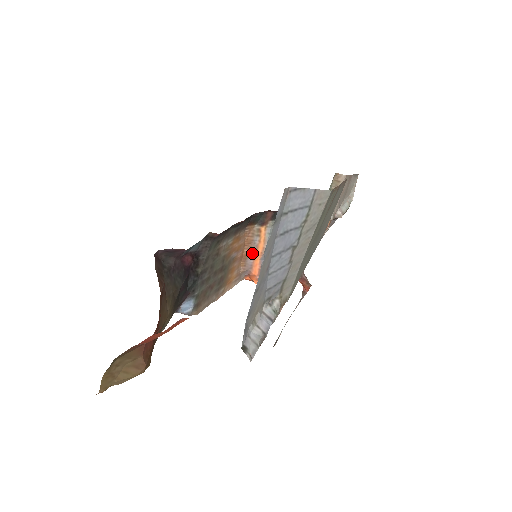
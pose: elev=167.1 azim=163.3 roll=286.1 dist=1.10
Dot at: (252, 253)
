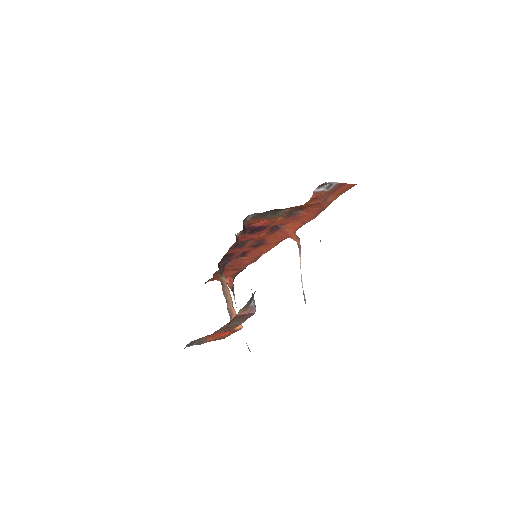
Dot at: (228, 299)
